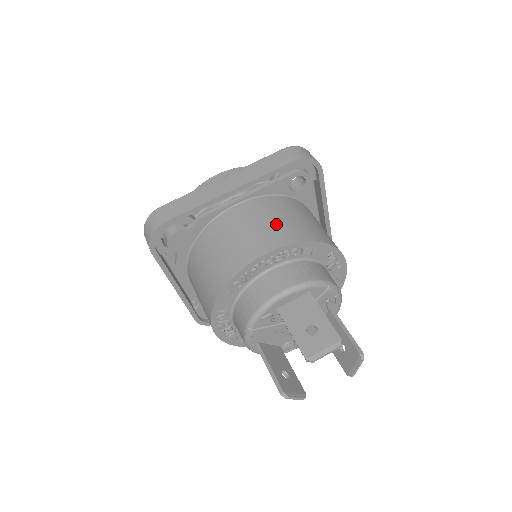
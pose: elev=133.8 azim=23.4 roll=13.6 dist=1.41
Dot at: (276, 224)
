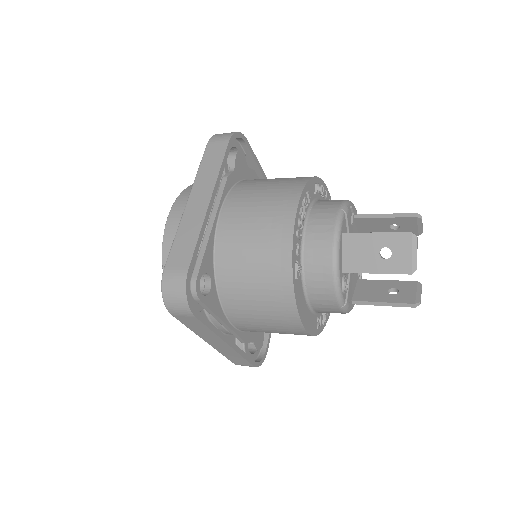
Dot at: occluded
